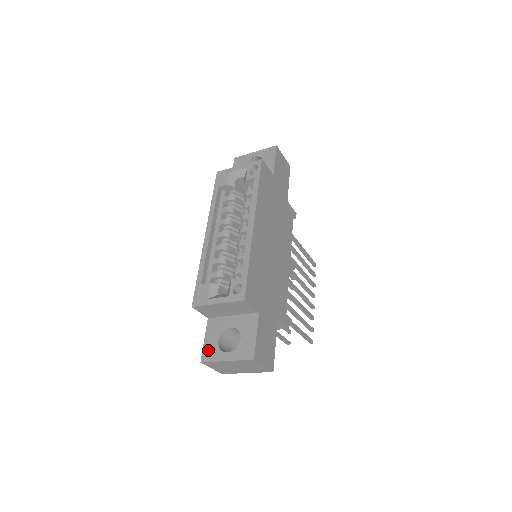
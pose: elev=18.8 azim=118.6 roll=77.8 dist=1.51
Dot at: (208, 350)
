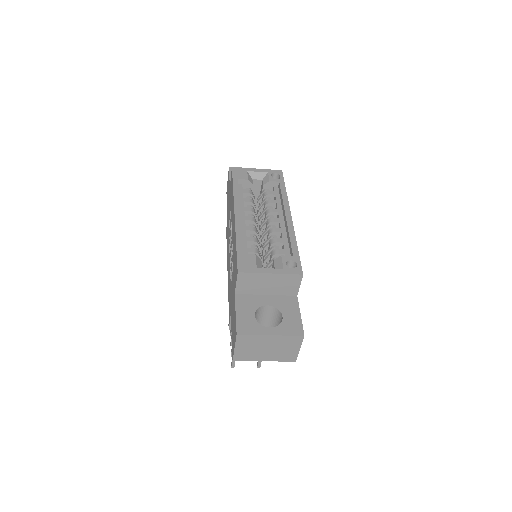
Dot at: (244, 323)
